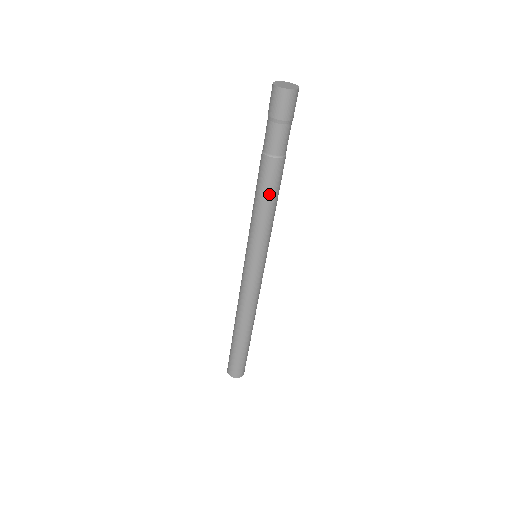
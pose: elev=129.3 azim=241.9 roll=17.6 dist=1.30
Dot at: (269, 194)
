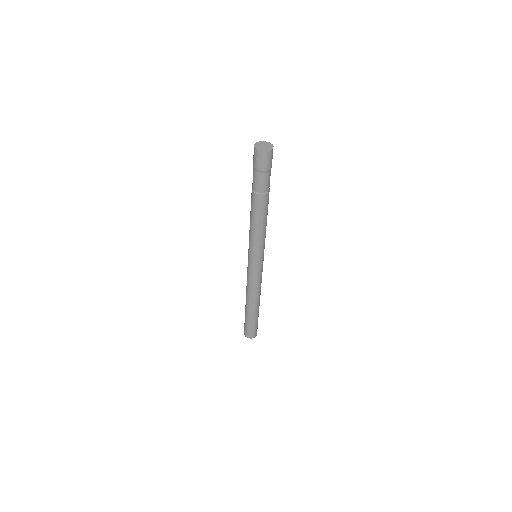
Dot at: (262, 217)
